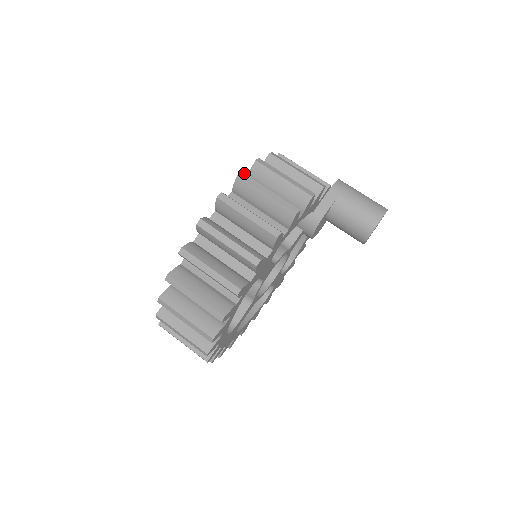
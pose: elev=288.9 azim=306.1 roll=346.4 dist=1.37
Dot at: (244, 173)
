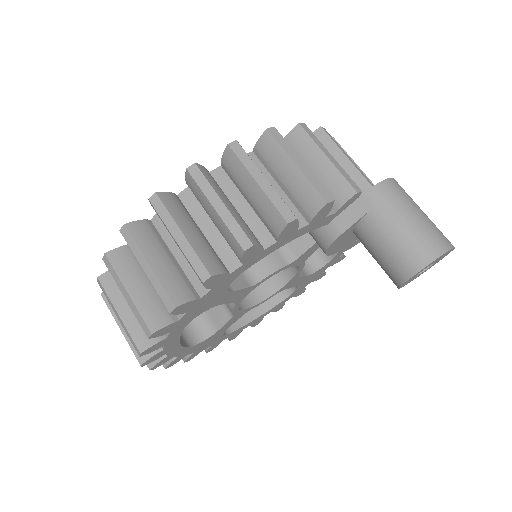
Dot at: (197, 166)
